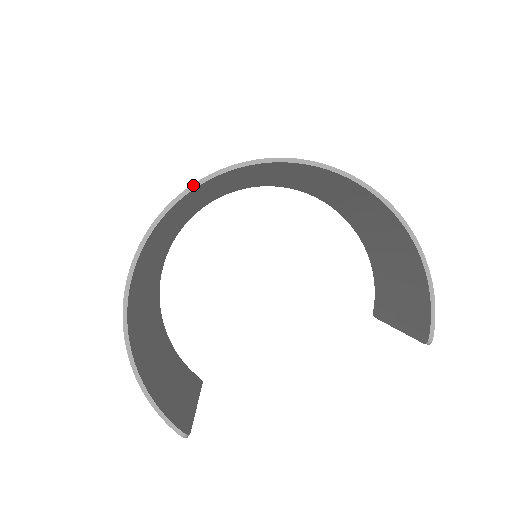
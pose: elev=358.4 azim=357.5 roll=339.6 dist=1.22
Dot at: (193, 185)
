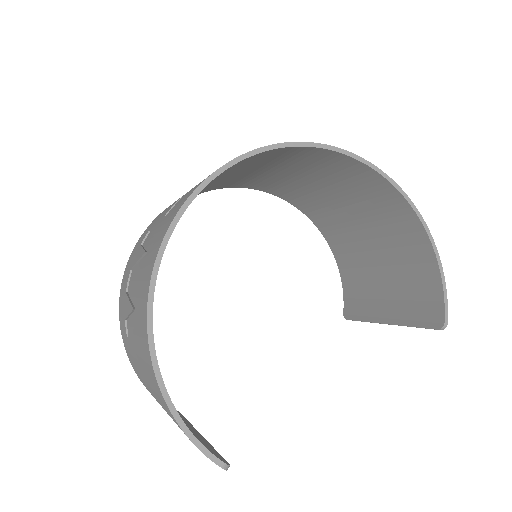
Dot at: (224, 166)
